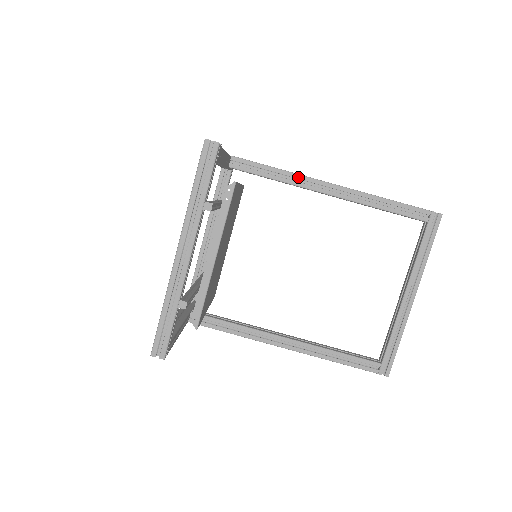
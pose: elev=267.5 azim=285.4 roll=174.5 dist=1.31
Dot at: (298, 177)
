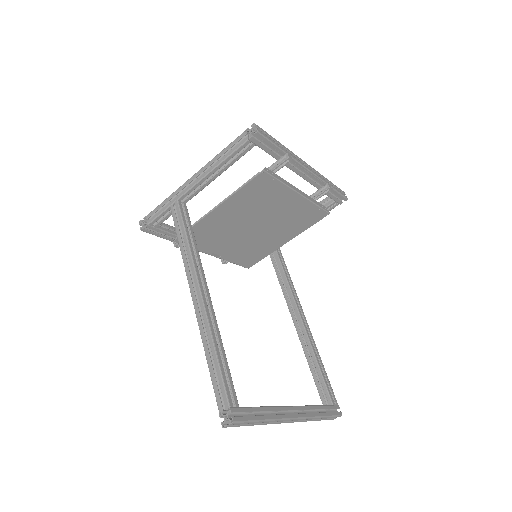
Dot at: (295, 292)
